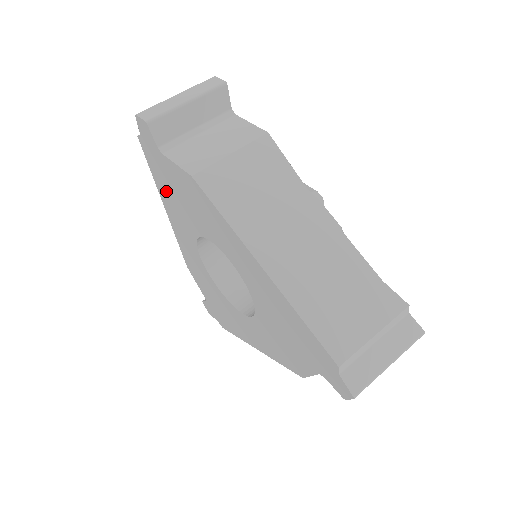
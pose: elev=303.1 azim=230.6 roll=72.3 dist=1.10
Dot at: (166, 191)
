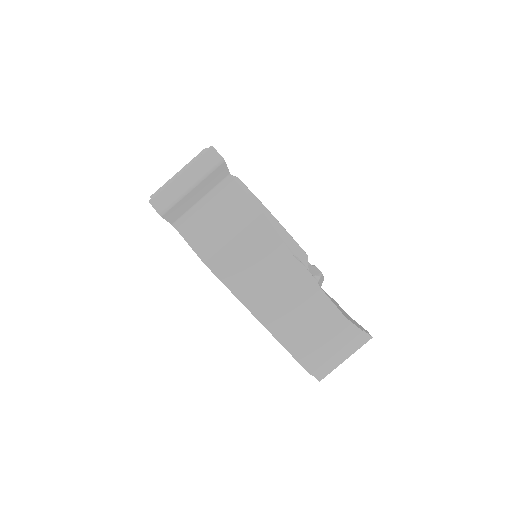
Dot at: occluded
